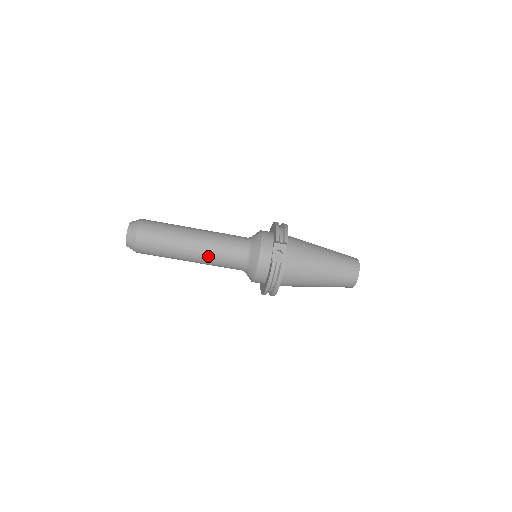
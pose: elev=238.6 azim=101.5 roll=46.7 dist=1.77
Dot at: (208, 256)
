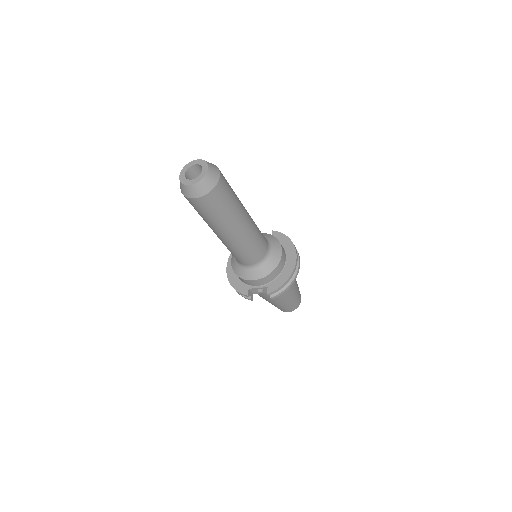
Dot at: (224, 243)
